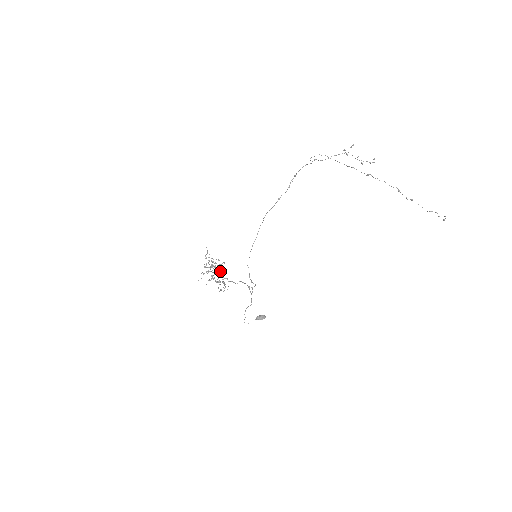
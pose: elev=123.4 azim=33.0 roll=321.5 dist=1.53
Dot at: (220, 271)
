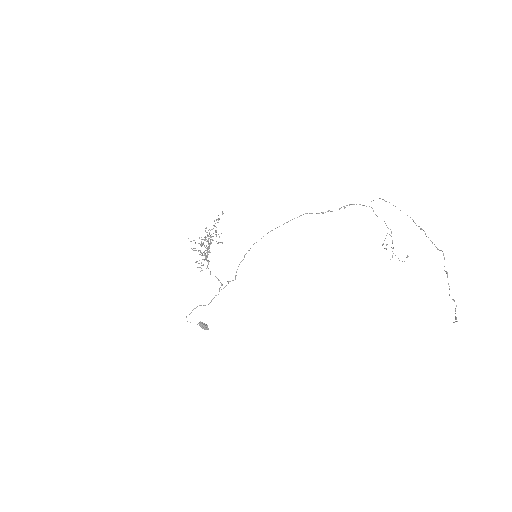
Dot at: (209, 251)
